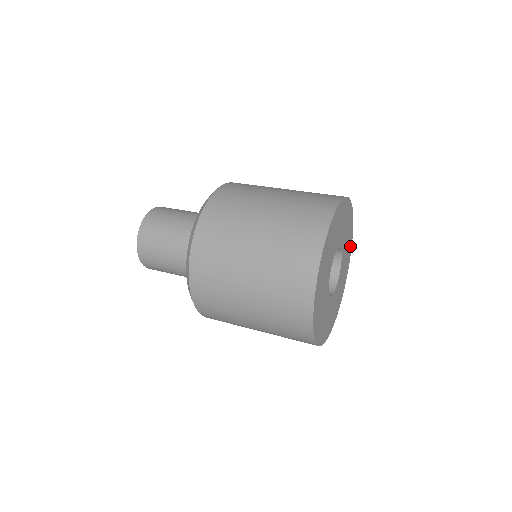
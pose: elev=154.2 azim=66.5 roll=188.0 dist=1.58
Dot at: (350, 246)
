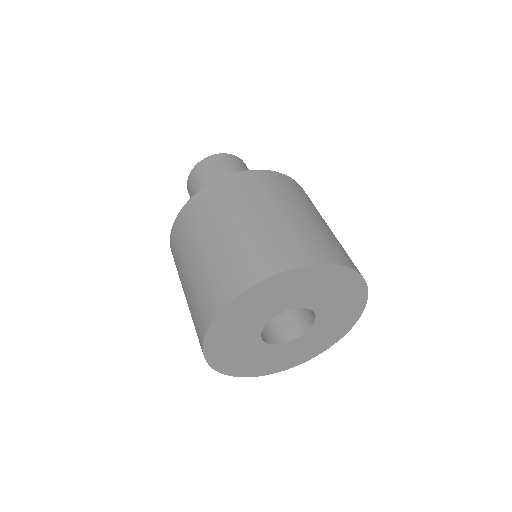
Dot at: (349, 324)
